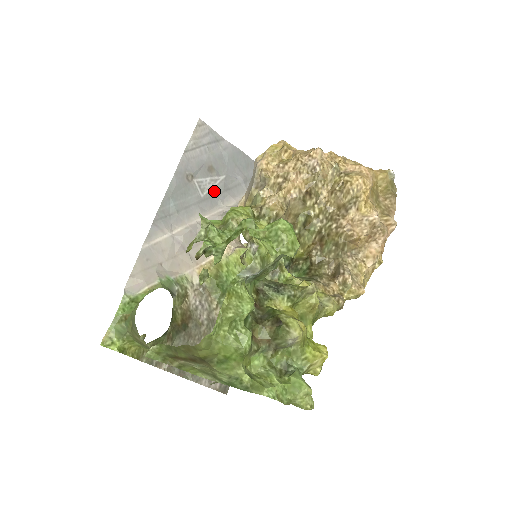
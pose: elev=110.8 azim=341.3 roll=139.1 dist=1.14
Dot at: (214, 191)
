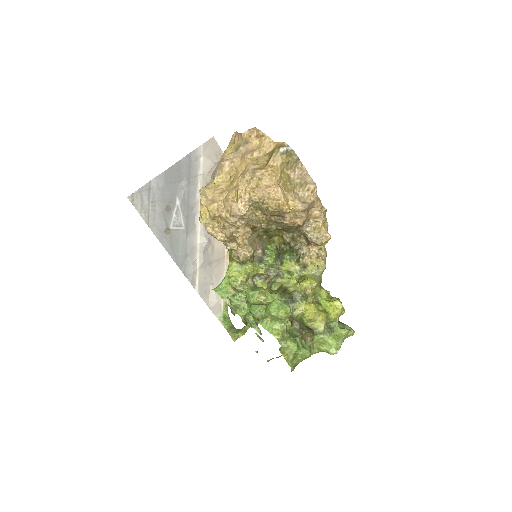
Dot at: (184, 215)
